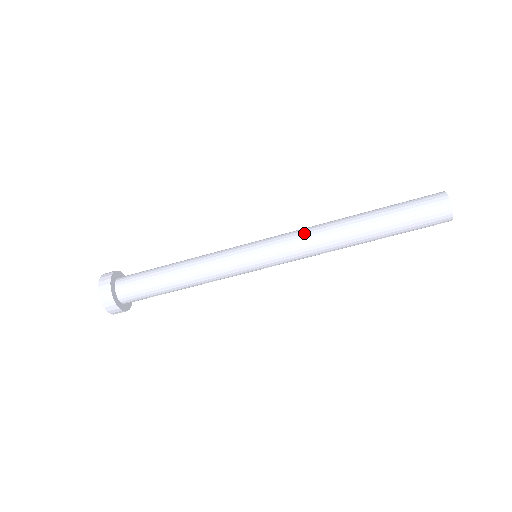
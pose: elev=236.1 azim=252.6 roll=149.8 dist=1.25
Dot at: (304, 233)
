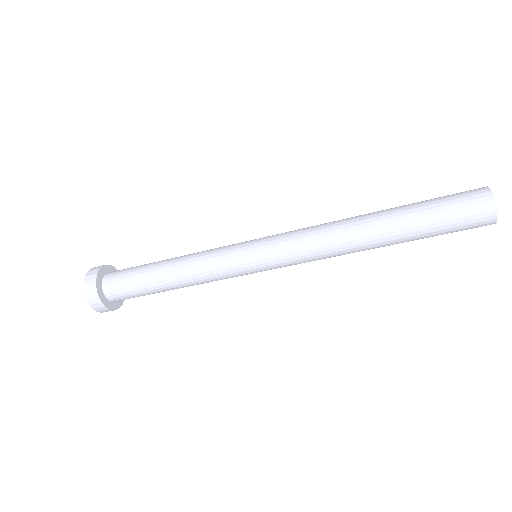
Dot at: (315, 253)
